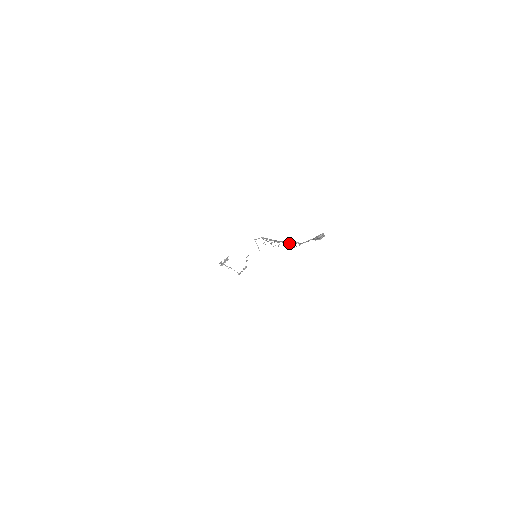
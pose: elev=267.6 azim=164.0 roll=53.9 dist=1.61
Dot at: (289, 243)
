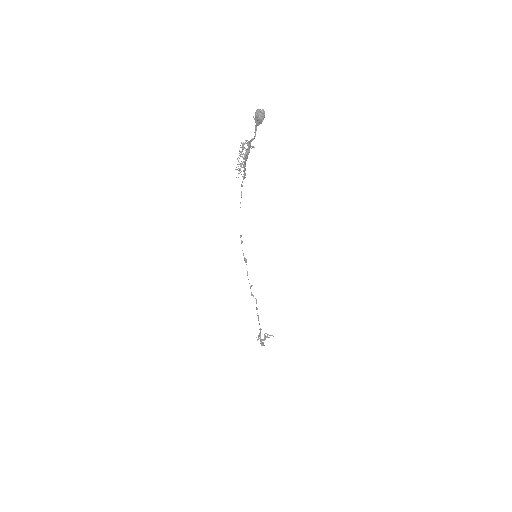
Dot at: (246, 152)
